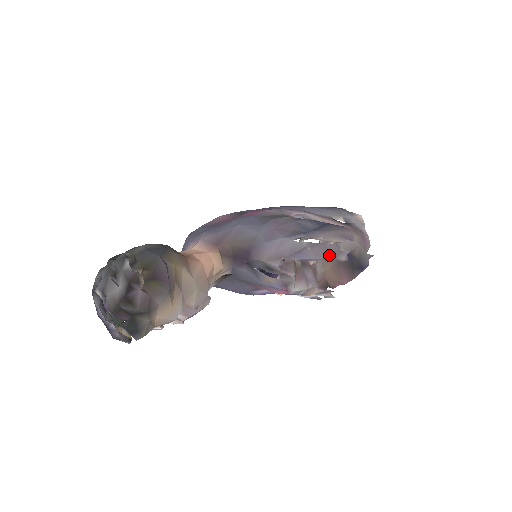
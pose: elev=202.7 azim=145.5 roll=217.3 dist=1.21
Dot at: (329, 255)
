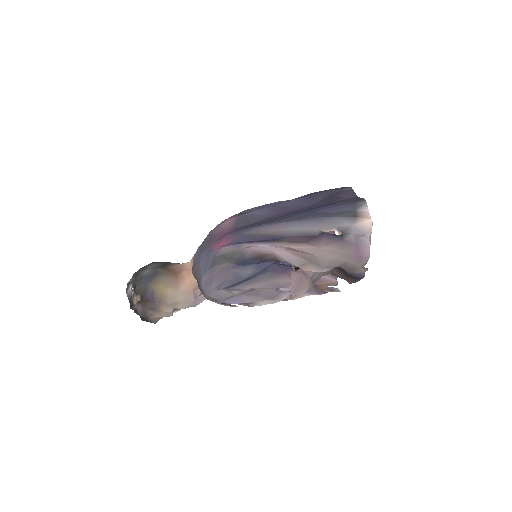
Dot at: (264, 298)
